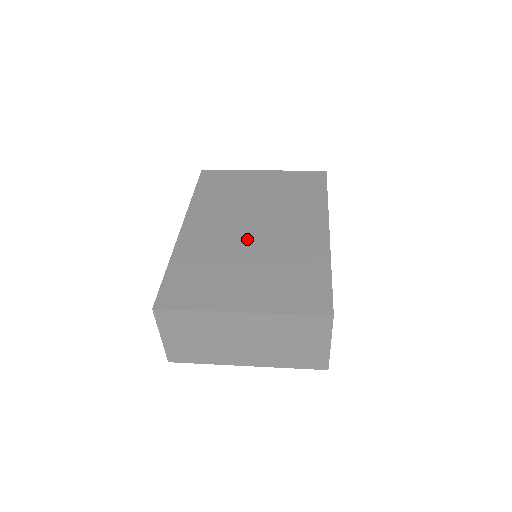
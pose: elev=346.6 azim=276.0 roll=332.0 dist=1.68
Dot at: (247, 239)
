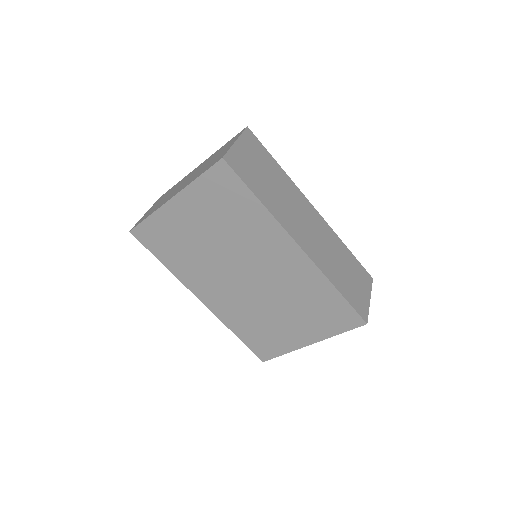
Dot at: occluded
